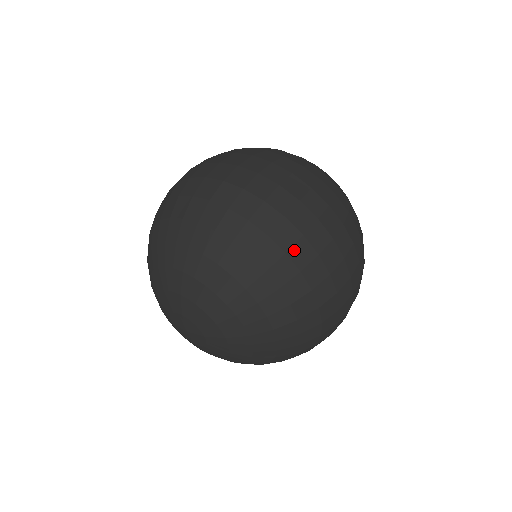
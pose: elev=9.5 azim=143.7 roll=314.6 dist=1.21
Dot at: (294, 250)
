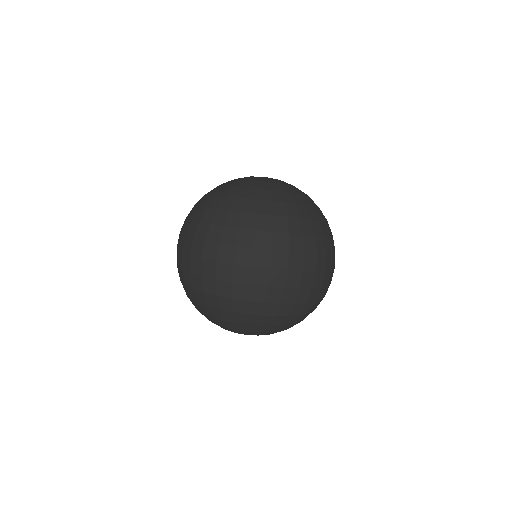
Dot at: (284, 298)
